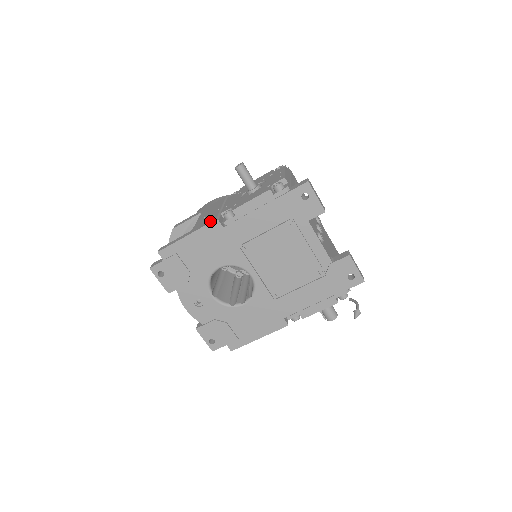
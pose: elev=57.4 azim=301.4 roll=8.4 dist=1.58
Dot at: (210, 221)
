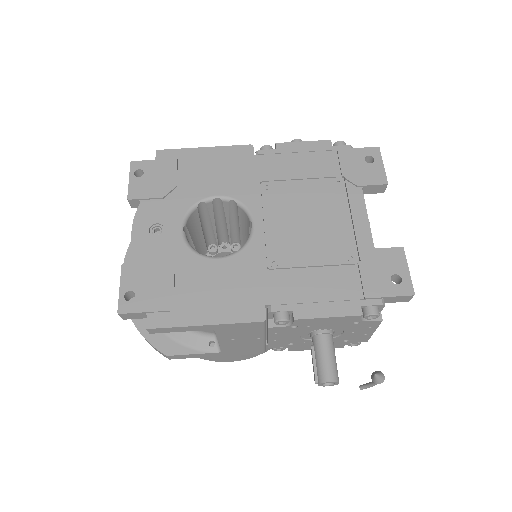
Dot at: (241, 148)
